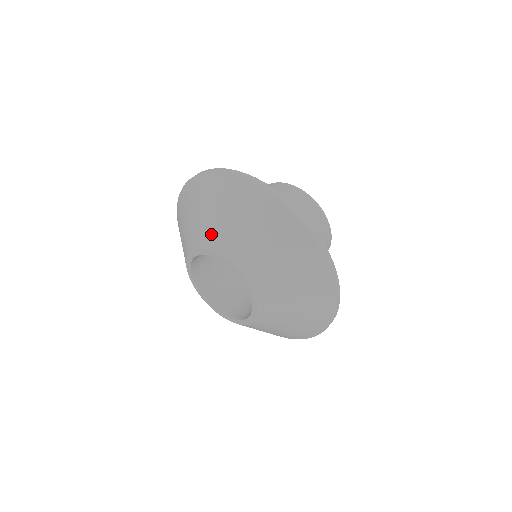
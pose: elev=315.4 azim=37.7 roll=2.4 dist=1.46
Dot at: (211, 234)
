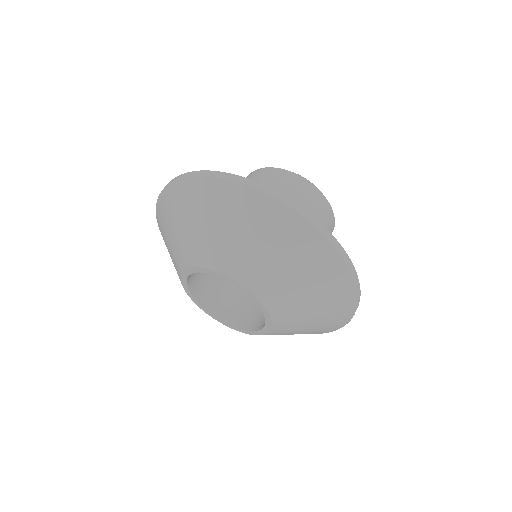
Dot at: (265, 281)
